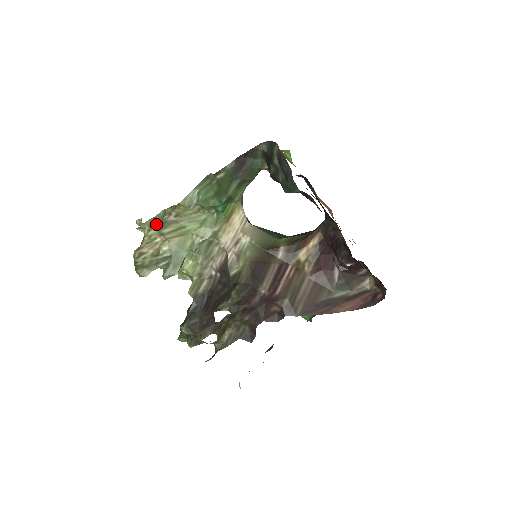
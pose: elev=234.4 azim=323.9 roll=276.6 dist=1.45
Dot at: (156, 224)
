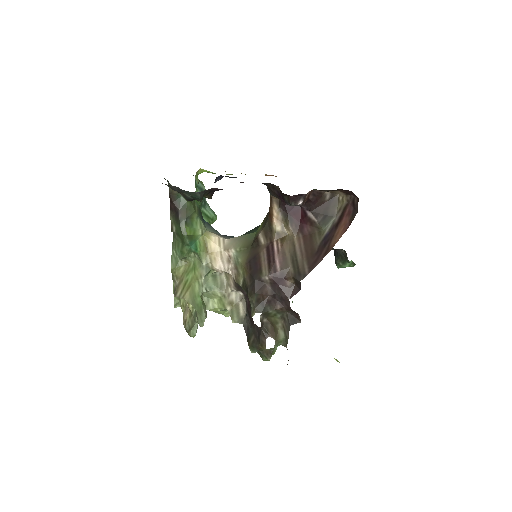
Dot at: occluded
